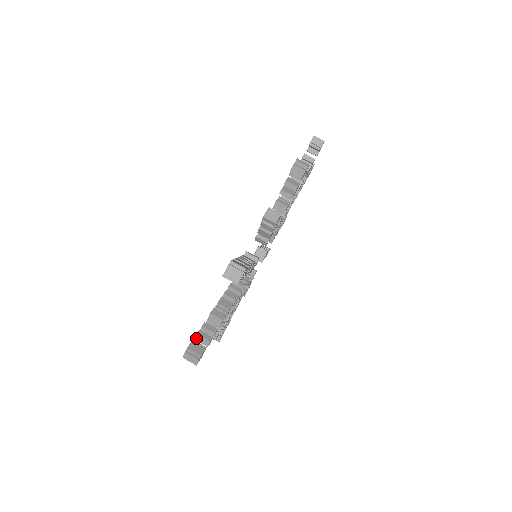
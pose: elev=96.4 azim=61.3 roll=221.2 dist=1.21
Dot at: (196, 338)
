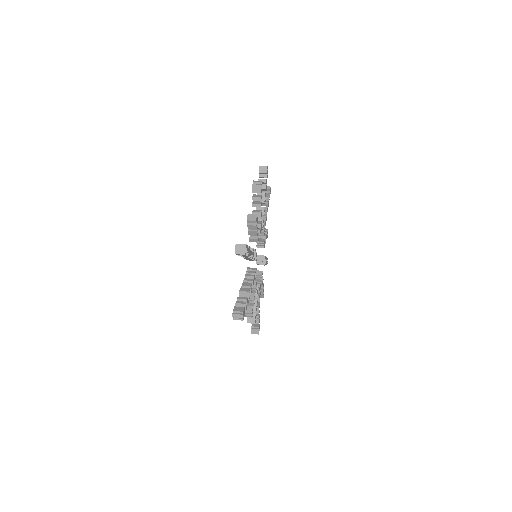
Dot at: (236, 306)
